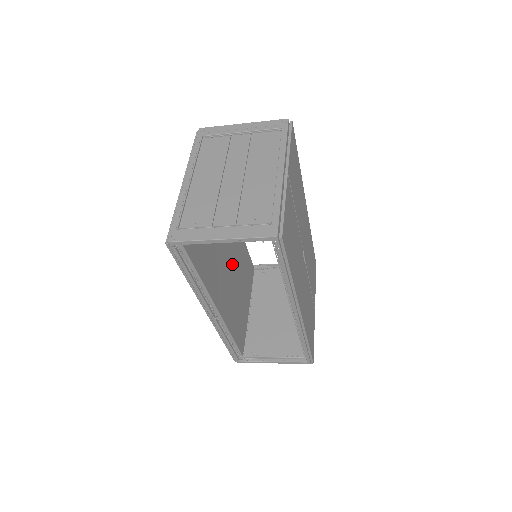
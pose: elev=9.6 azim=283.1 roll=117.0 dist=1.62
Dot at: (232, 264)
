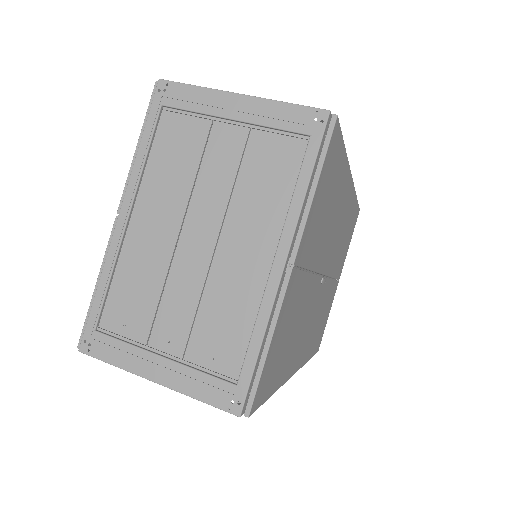
Dot at: occluded
